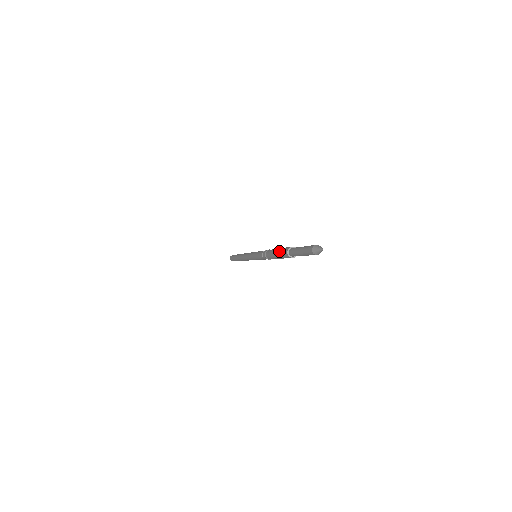
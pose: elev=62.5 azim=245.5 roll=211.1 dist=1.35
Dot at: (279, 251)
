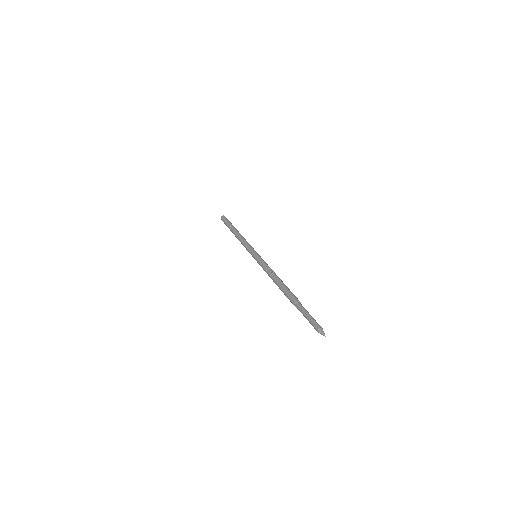
Dot at: (287, 293)
